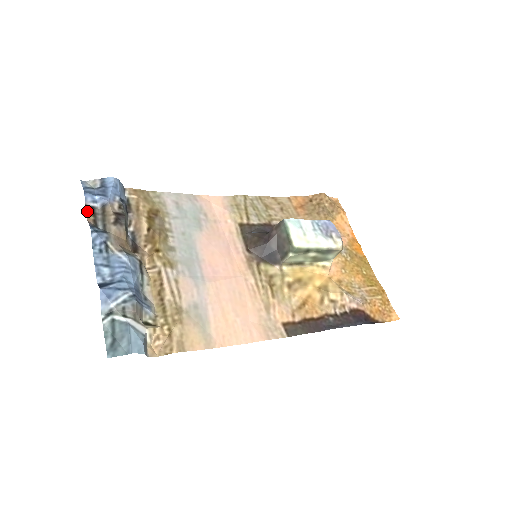
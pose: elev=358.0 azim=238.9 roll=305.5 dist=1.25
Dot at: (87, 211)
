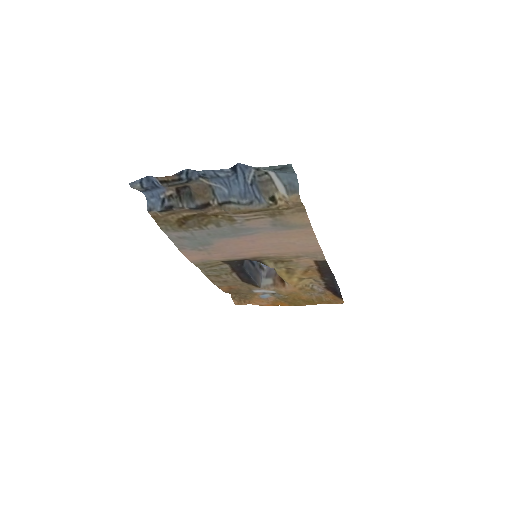
Dot at: (162, 178)
